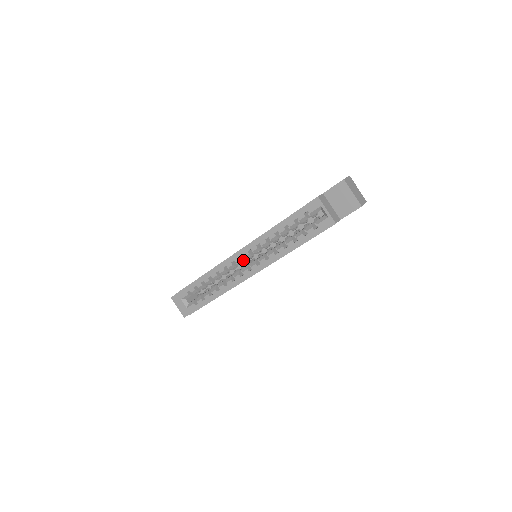
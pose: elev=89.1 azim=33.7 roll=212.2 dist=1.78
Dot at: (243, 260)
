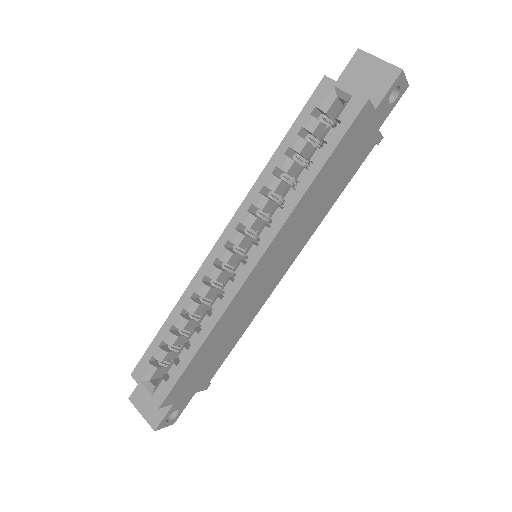
Dot at: (232, 252)
